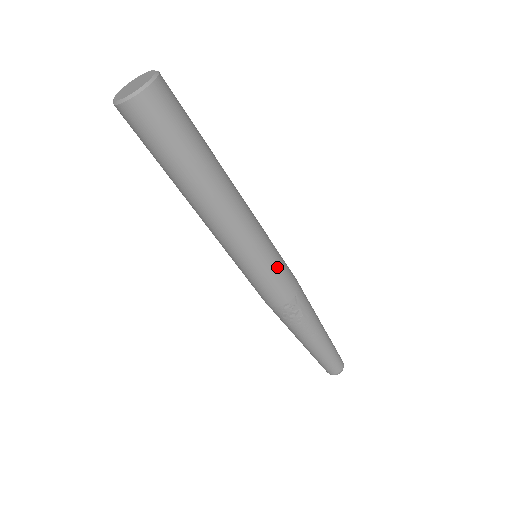
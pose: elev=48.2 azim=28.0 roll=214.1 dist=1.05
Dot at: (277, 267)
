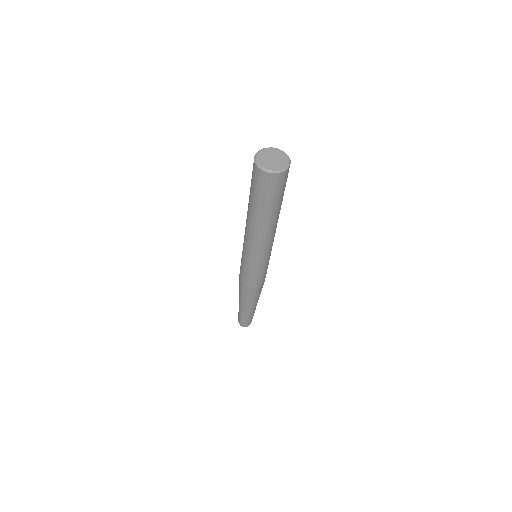
Dot at: (268, 264)
